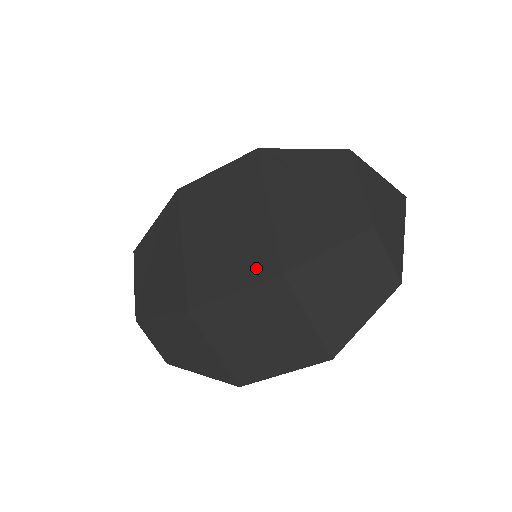
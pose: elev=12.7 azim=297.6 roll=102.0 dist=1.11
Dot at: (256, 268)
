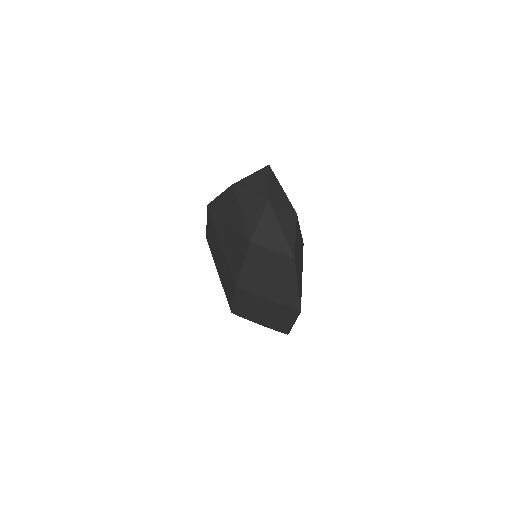
Dot at: (231, 284)
